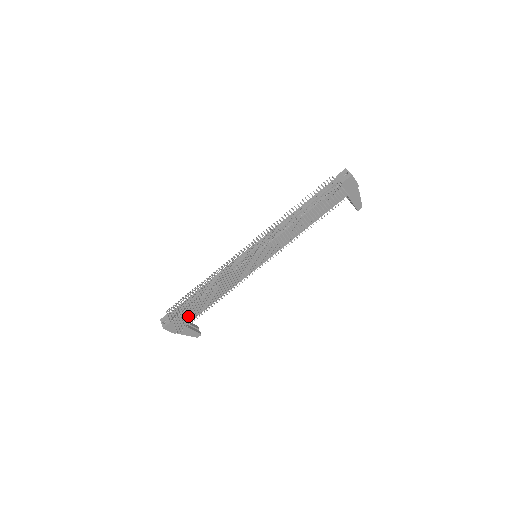
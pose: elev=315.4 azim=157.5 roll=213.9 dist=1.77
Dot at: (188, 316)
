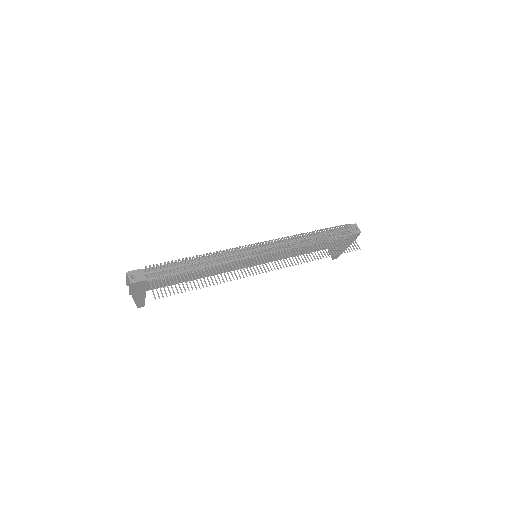
Dot at: (160, 282)
